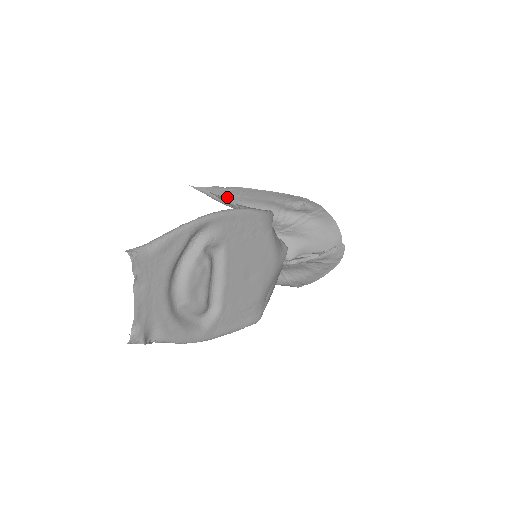
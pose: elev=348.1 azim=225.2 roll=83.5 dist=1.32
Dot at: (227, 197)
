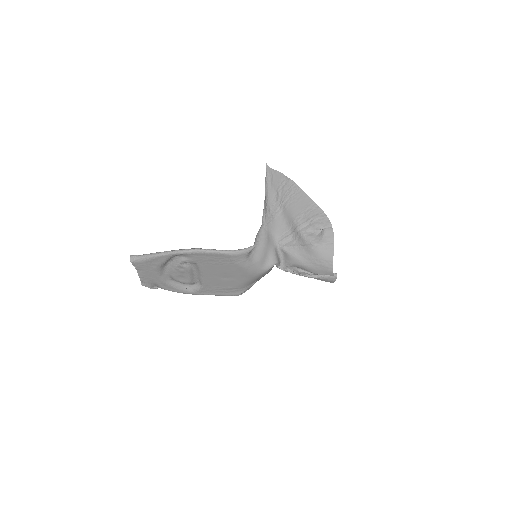
Dot at: (278, 190)
